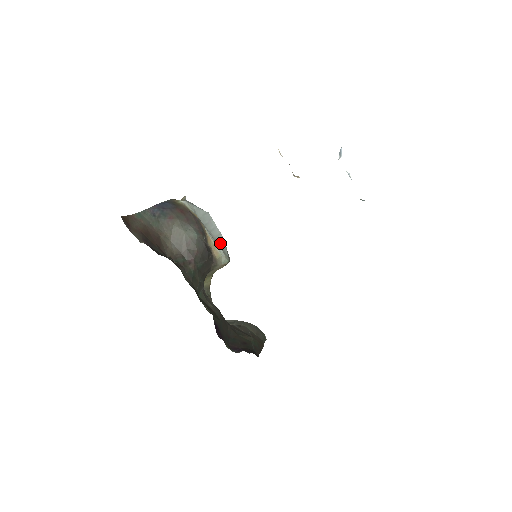
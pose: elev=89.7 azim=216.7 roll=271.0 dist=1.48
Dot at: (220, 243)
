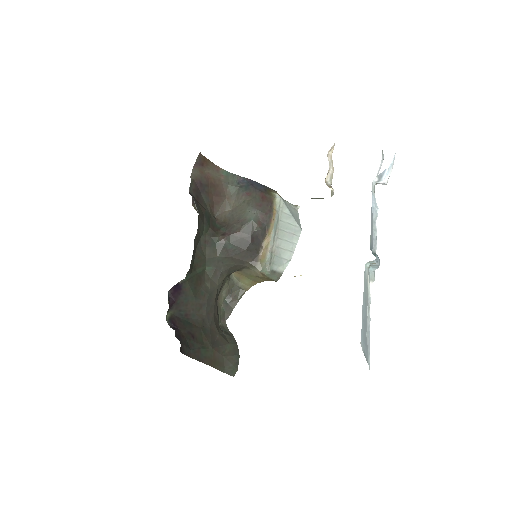
Dot at: (279, 255)
